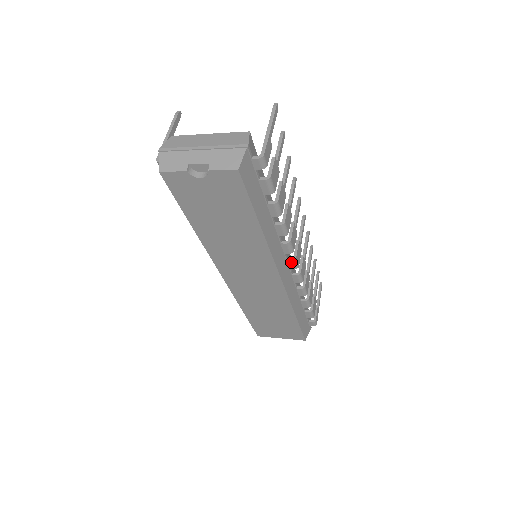
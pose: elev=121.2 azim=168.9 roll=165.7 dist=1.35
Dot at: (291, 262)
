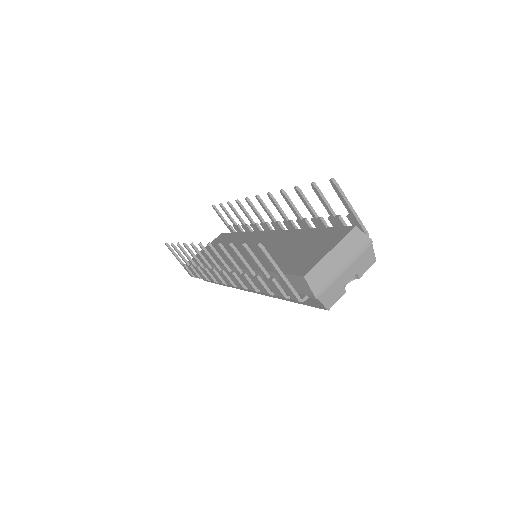
Dot at: occluded
